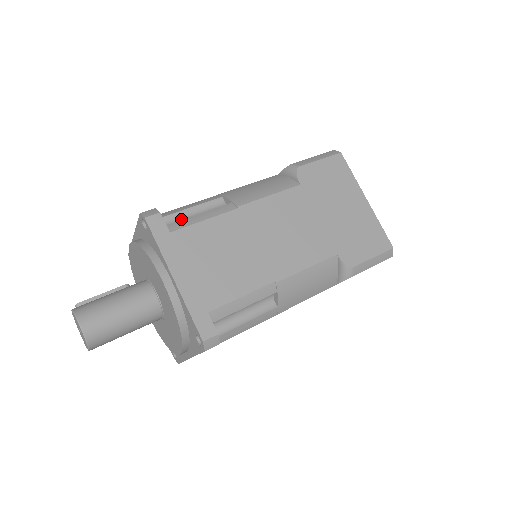
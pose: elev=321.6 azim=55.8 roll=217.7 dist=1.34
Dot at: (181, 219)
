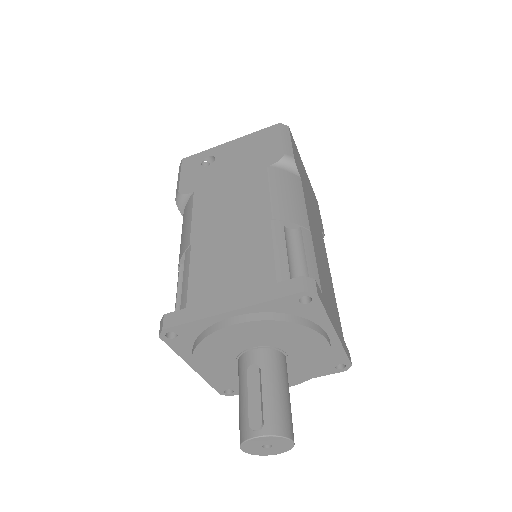
Dot at: (292, 269)
